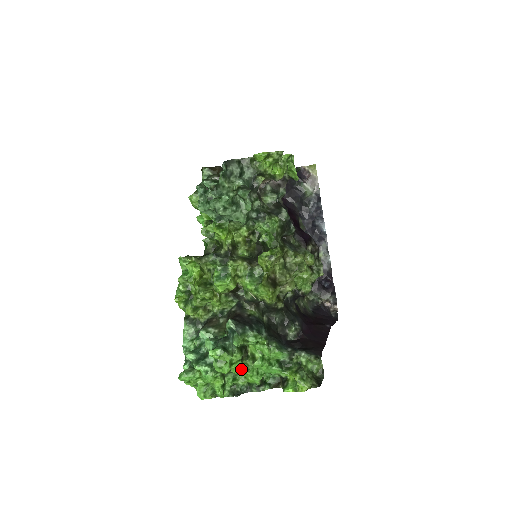
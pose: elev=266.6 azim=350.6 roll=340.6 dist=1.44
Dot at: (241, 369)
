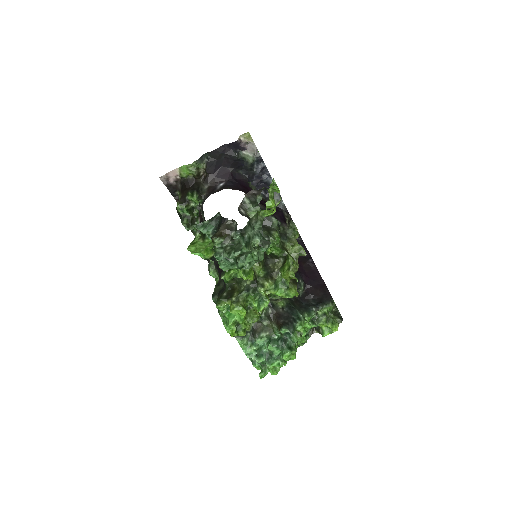
Dot at: occluded
